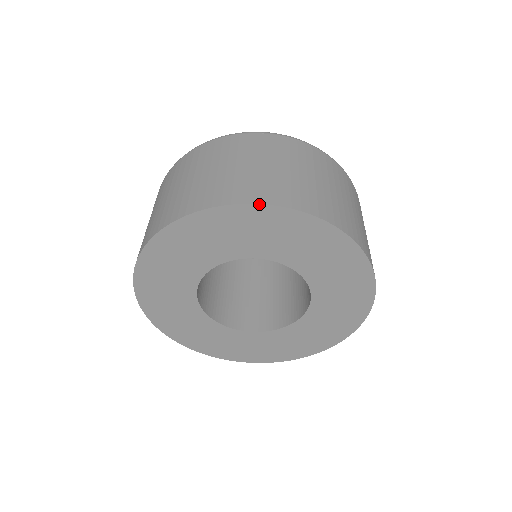
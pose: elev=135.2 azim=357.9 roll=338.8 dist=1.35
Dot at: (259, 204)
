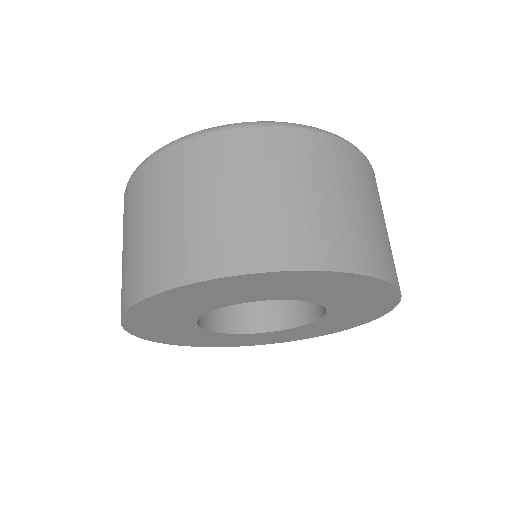
Dot at: (371, 276)
